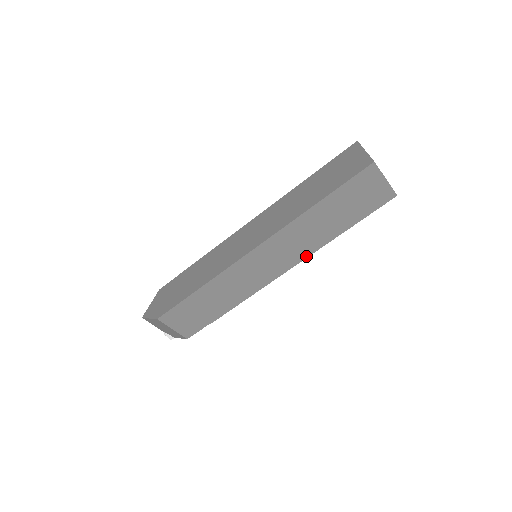
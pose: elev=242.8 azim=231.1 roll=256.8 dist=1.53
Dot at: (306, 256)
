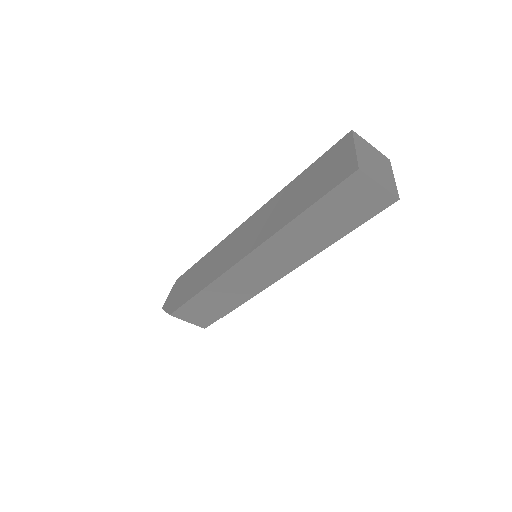
Dot at: (303, 261)
